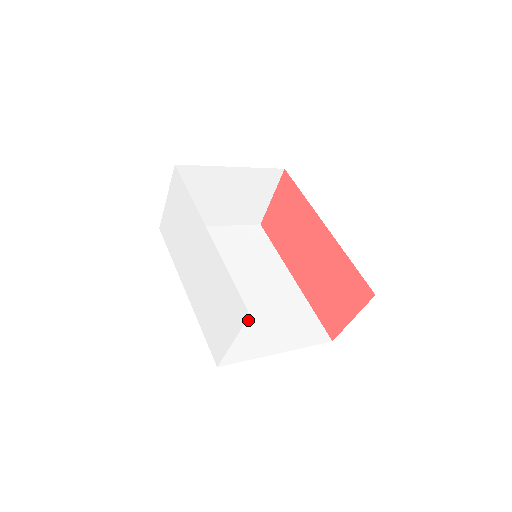
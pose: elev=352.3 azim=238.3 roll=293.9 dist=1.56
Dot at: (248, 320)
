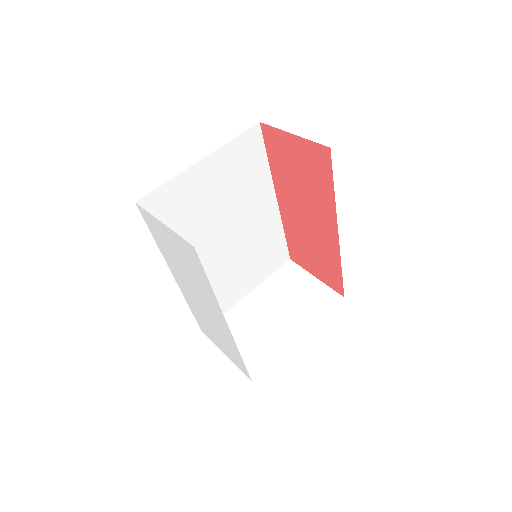
Dot at: (228, 277)
